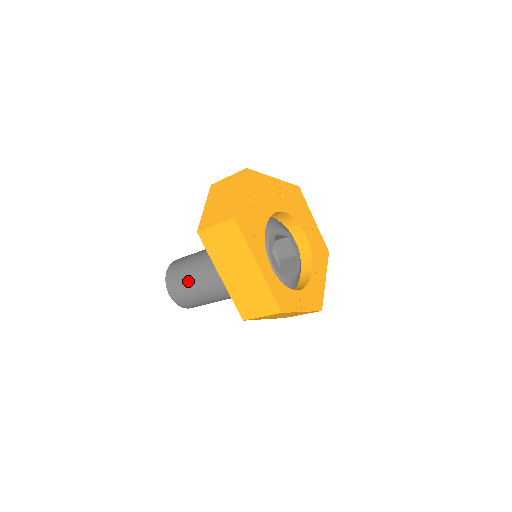
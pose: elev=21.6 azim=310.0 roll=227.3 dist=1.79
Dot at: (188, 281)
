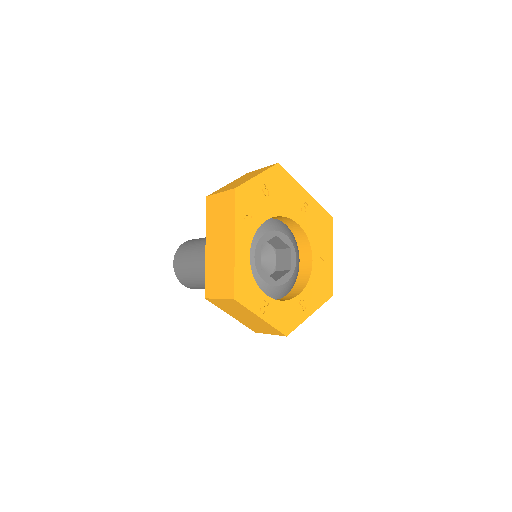
Dot at: (191, 253)
